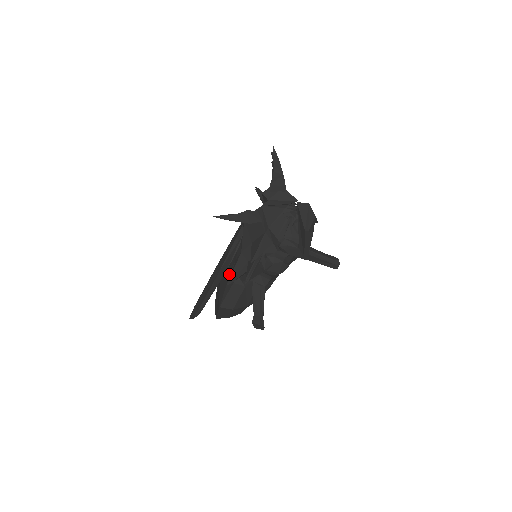
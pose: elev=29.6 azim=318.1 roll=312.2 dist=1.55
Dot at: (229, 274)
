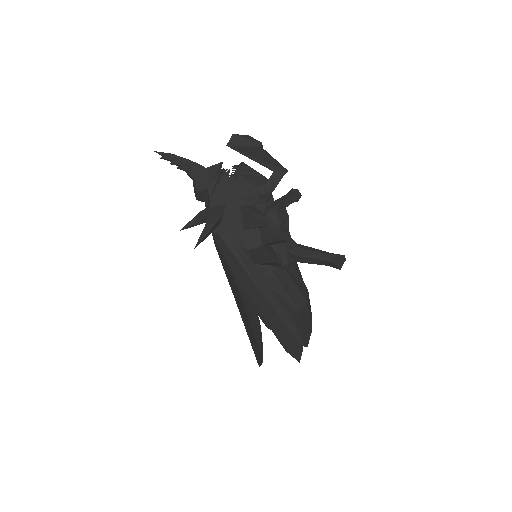
Dot at: occluded
